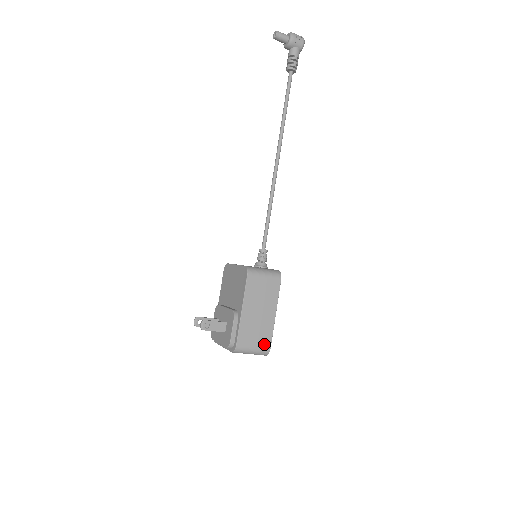
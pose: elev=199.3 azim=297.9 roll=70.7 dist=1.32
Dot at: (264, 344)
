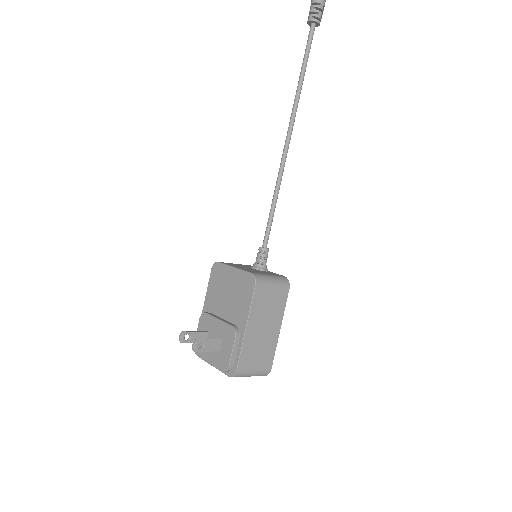
Dot at: (265, 365)
